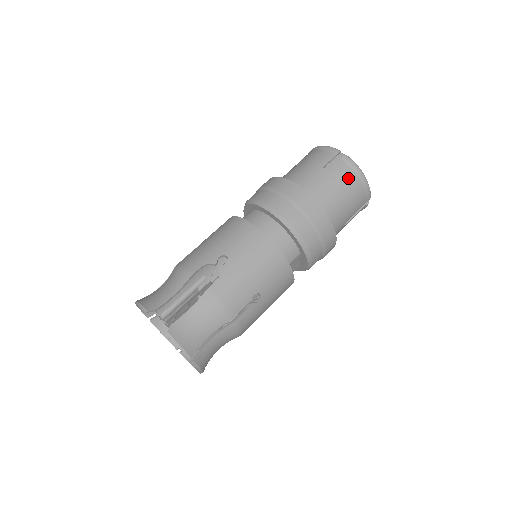
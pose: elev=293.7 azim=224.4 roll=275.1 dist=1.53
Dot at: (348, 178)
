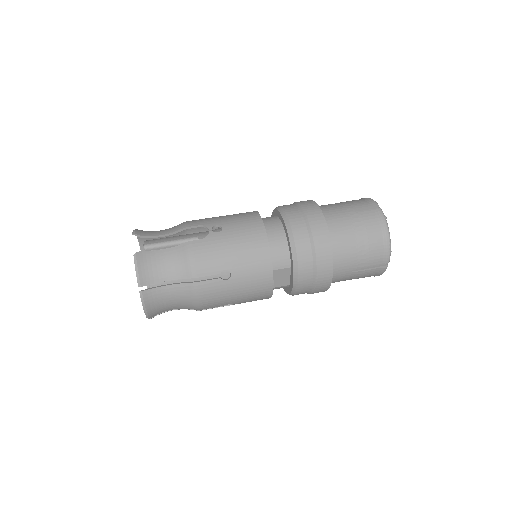
Dot at: (371, 227)
